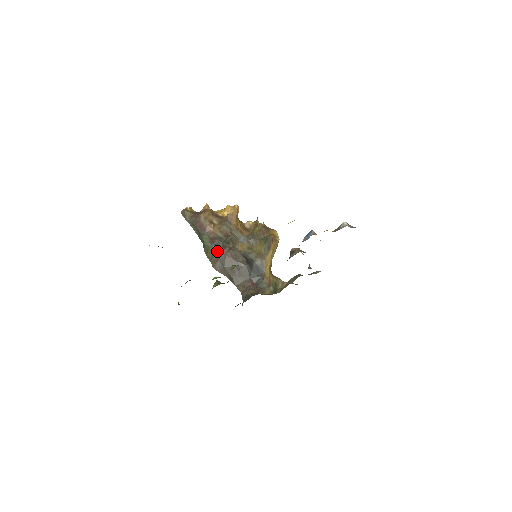
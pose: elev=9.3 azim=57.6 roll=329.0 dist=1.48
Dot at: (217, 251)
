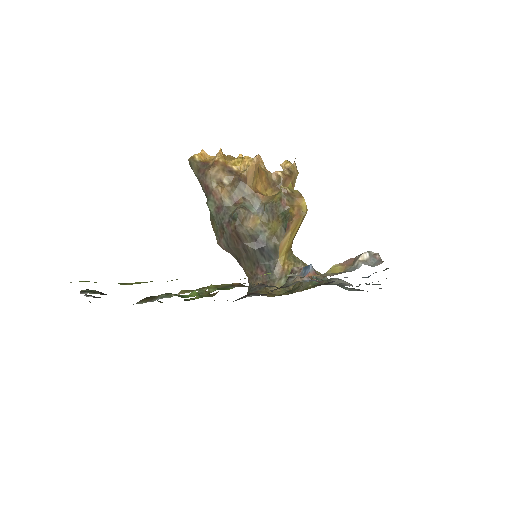
Dot at: (222, 226)
